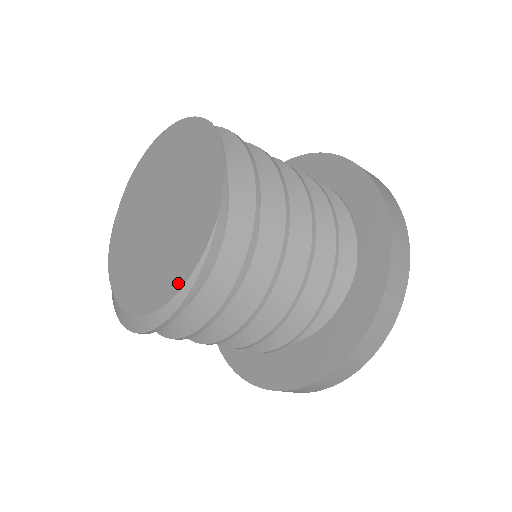
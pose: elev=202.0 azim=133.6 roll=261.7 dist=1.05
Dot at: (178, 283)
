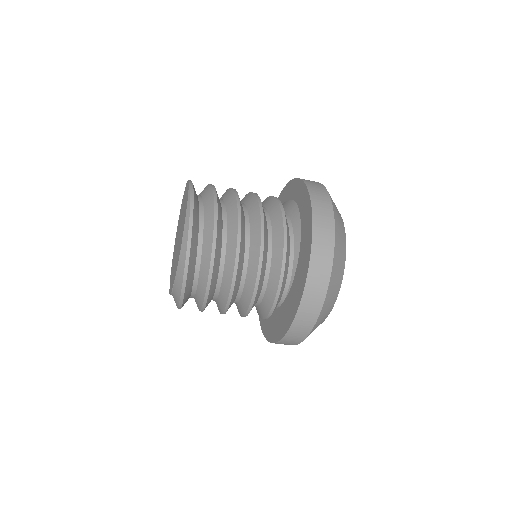
Dot at: (186, 209)
